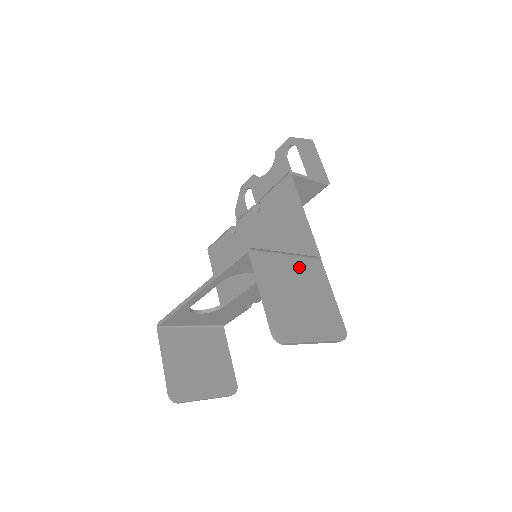
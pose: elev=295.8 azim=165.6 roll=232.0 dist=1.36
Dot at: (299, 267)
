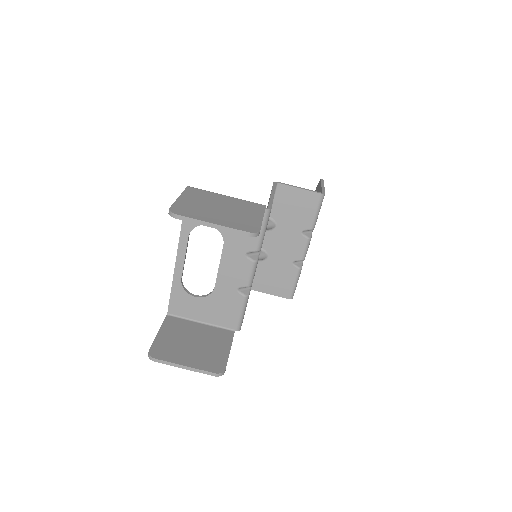
Dot at: (233, 201)
